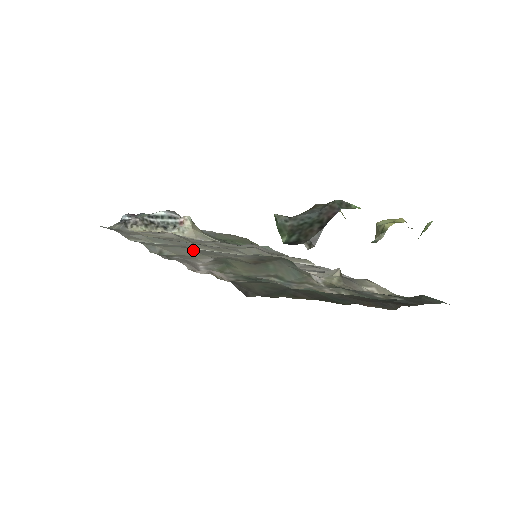
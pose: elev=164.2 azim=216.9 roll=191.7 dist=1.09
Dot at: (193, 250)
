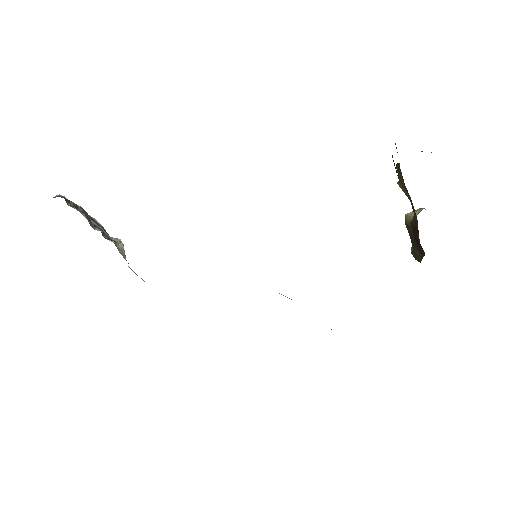
Dot at: occluded
